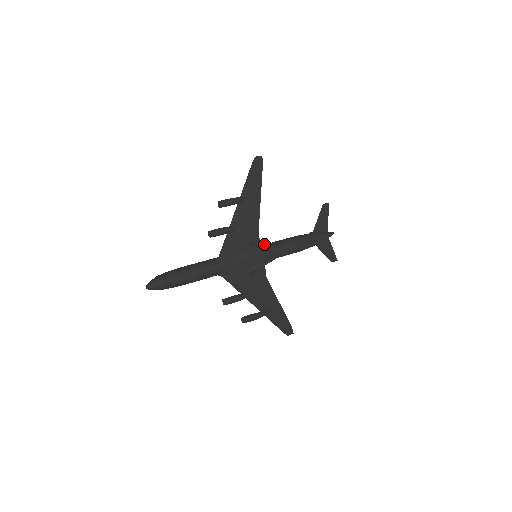
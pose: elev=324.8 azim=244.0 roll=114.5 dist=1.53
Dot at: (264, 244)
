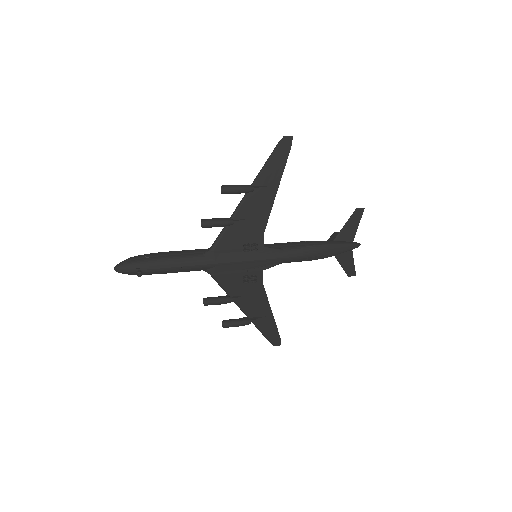
Dot at: occluded
